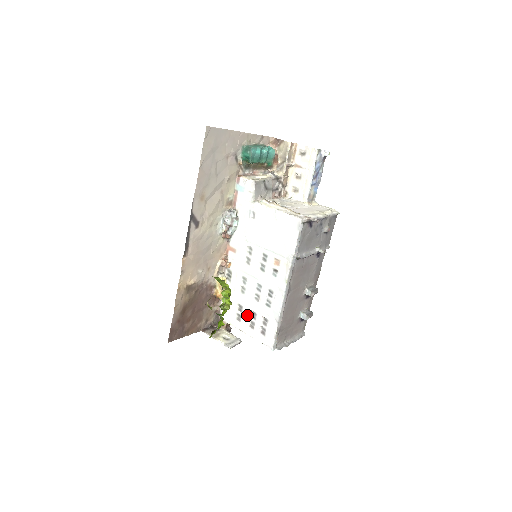
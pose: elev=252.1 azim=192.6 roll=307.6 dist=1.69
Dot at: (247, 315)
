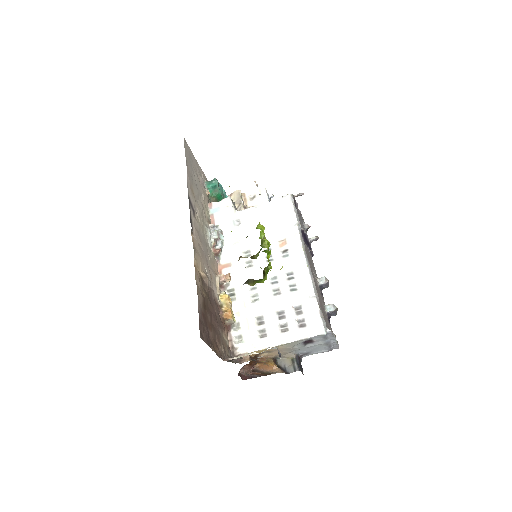
Dot at: (273, 320)
